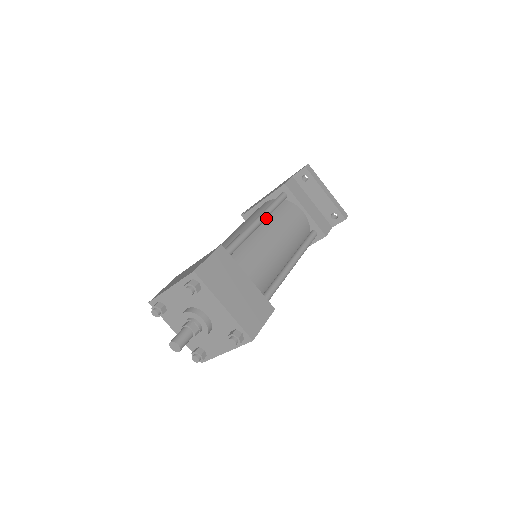
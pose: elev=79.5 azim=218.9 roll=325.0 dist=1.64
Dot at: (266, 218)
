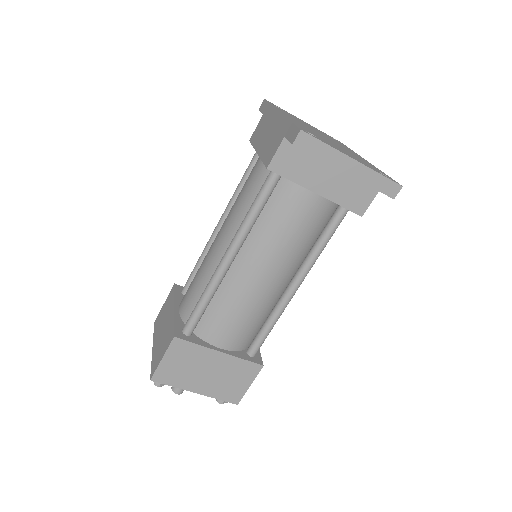
Dot at: (243, 241)
